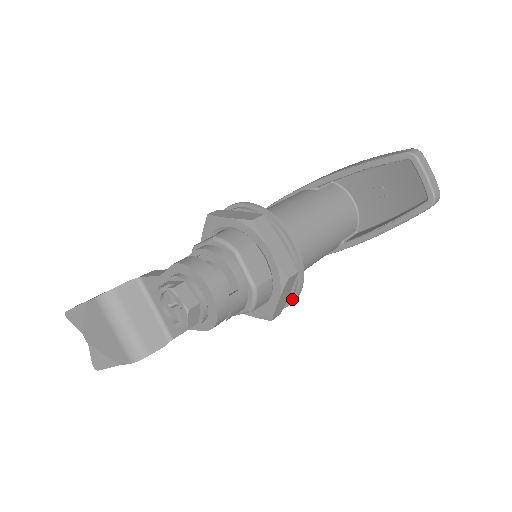
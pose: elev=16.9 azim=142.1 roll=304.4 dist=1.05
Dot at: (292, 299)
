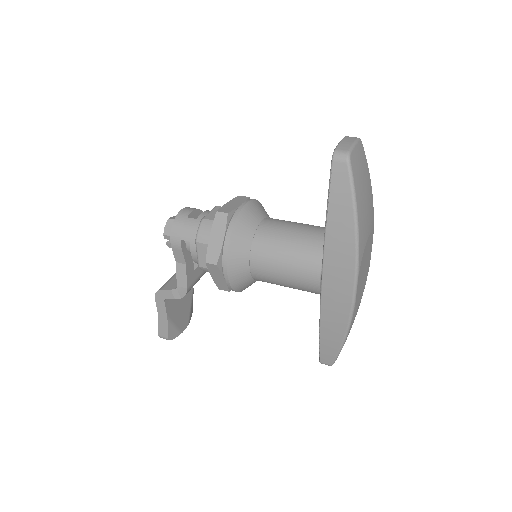
Dot at: (226, 250)
